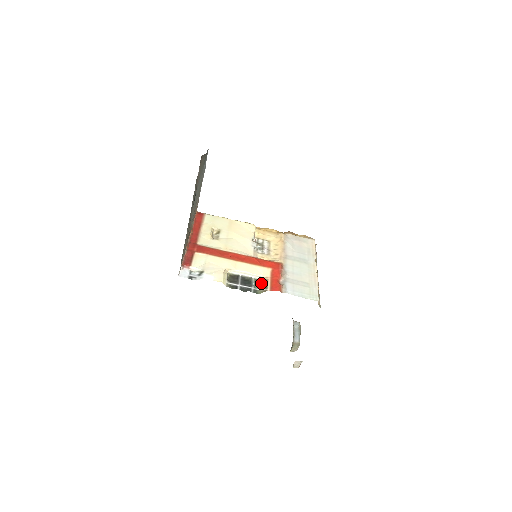
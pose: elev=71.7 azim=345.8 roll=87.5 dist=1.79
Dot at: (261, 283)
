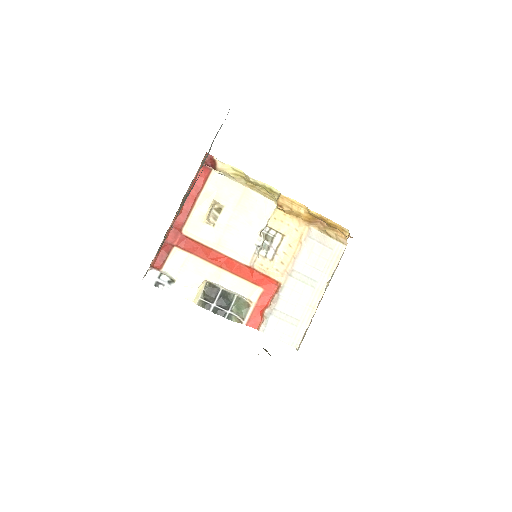
Dot at: (241, 308)
